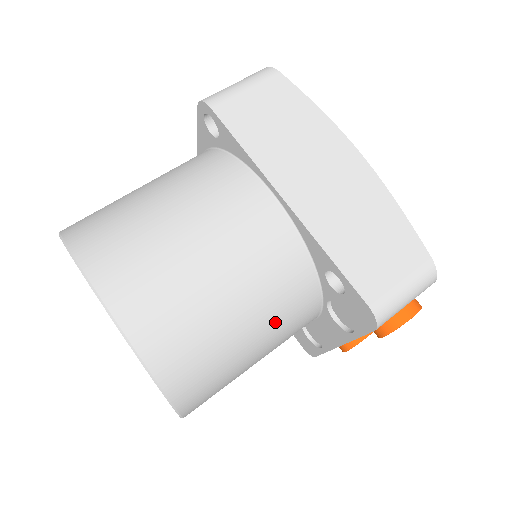
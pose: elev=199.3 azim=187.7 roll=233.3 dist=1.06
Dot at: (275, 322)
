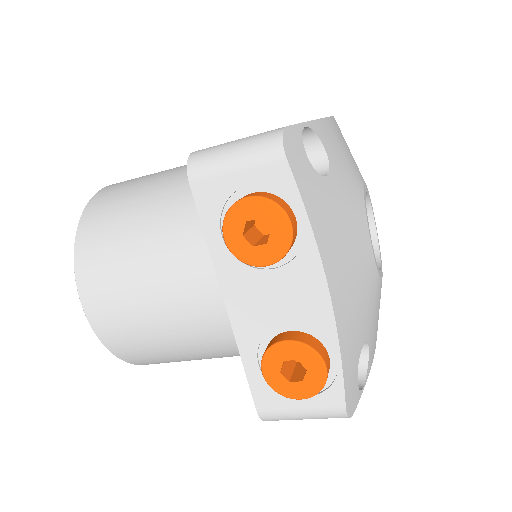
Dot at: (173, 226)
